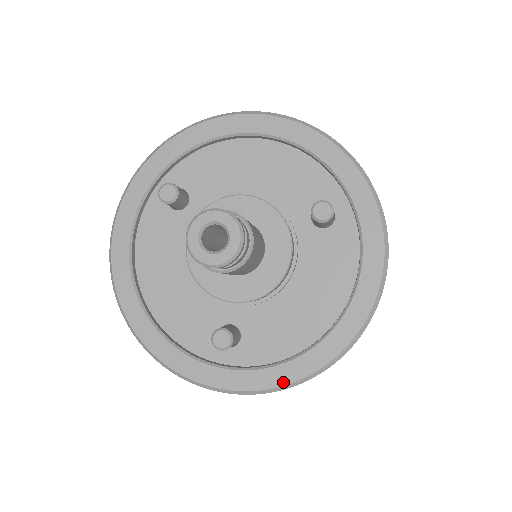
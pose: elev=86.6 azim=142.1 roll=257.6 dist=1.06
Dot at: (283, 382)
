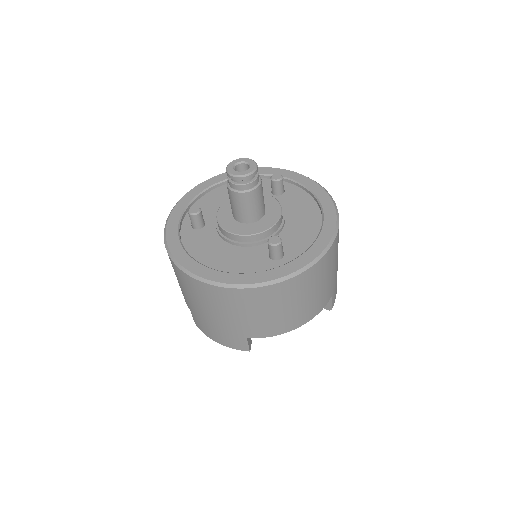
Dot at: (322, 248)
